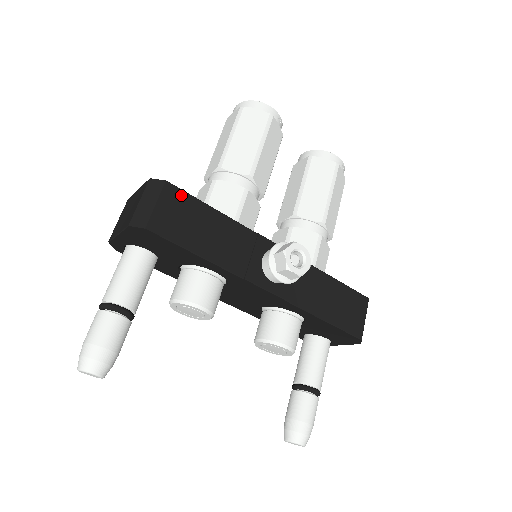
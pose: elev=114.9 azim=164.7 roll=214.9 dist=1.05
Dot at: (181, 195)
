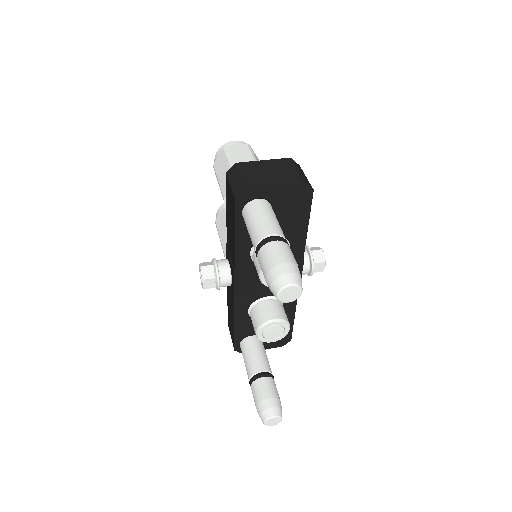
Dot at: occluded
